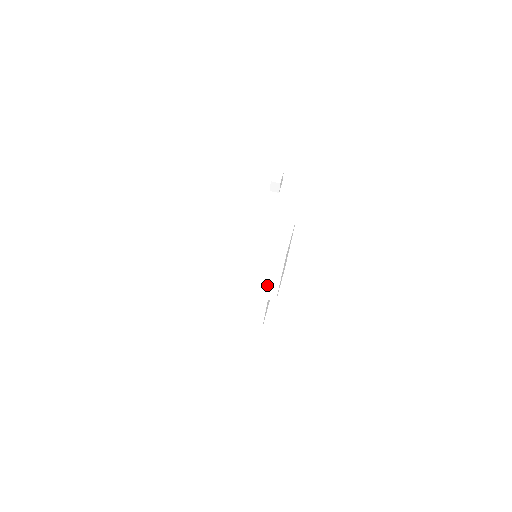
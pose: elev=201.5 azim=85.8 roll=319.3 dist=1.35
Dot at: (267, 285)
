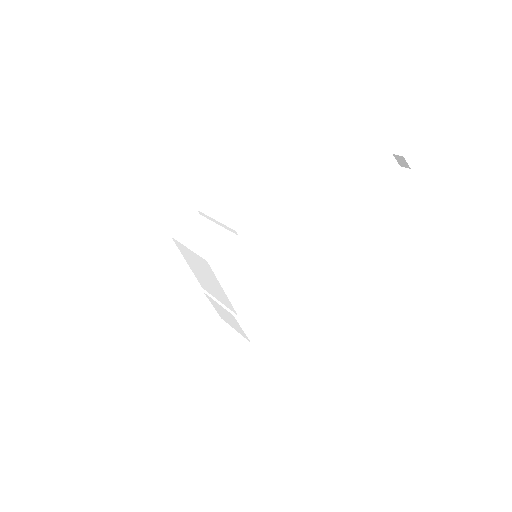
Dot at: (221, 294)
